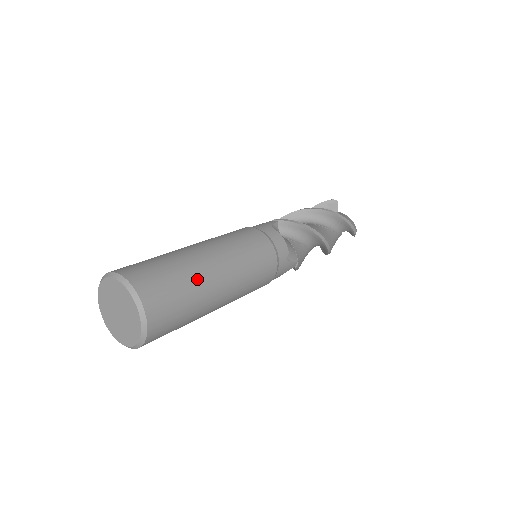
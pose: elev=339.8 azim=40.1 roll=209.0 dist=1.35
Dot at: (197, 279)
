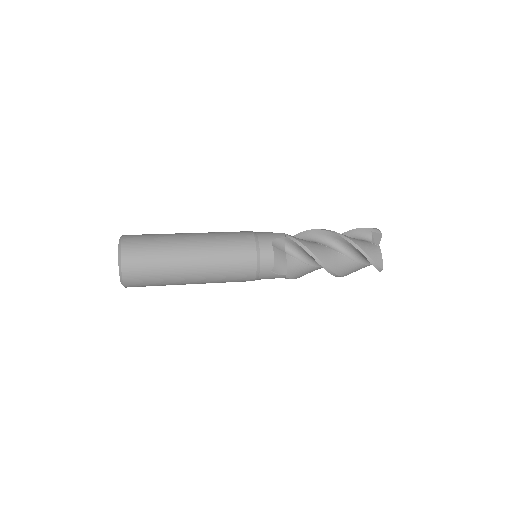
Dot at: (170, 263)
